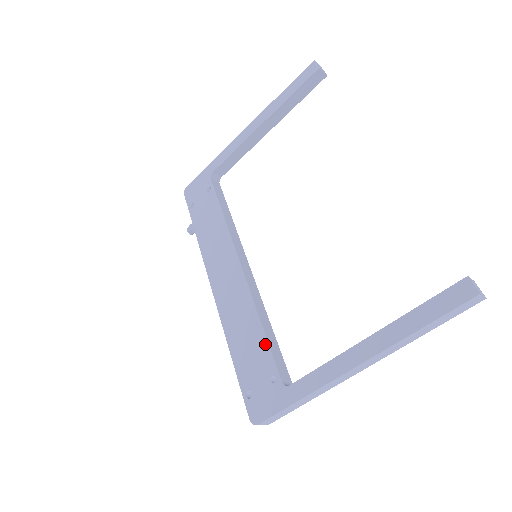
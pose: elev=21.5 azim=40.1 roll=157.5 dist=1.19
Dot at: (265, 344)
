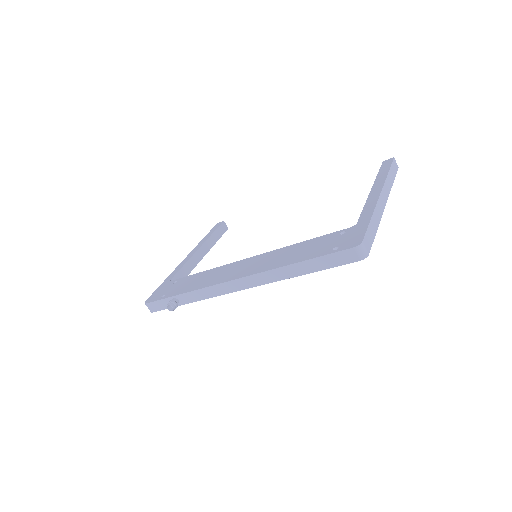
Dot at: (316, 239)
